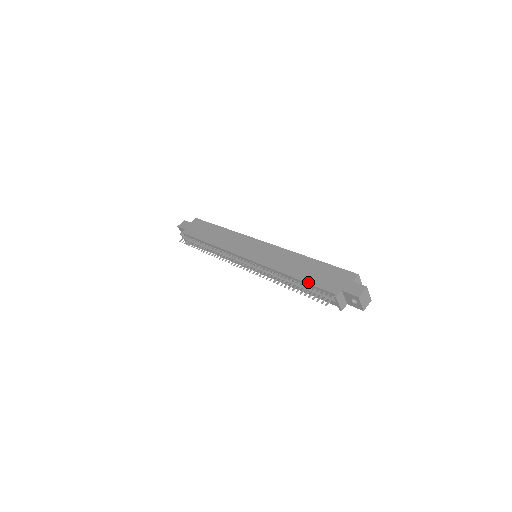
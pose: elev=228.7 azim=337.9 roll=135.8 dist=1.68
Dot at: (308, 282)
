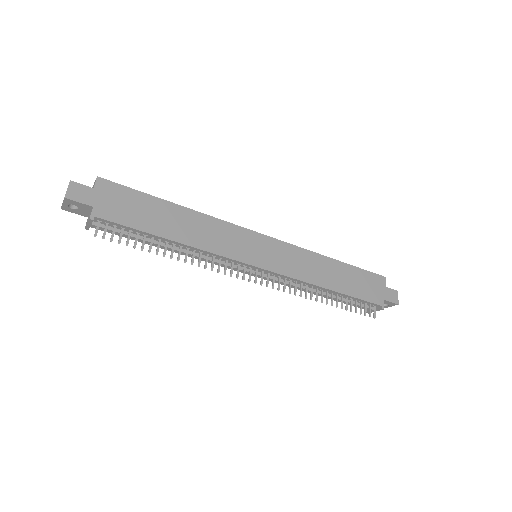
Dot at: (352, 295)
